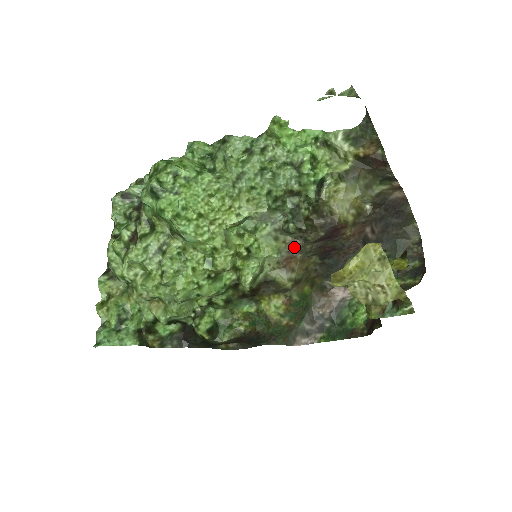
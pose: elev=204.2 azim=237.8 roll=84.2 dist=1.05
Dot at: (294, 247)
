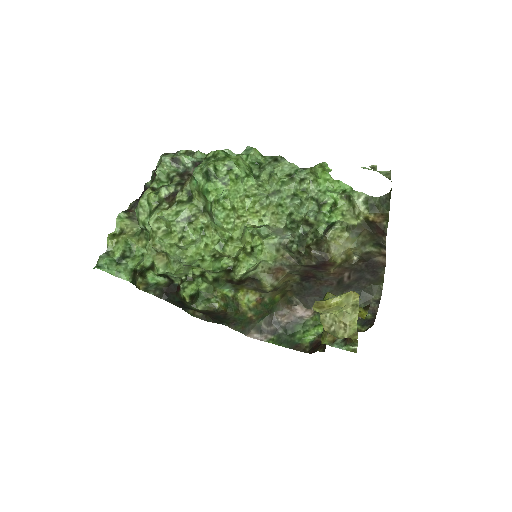
Dot at: (288, 263)
